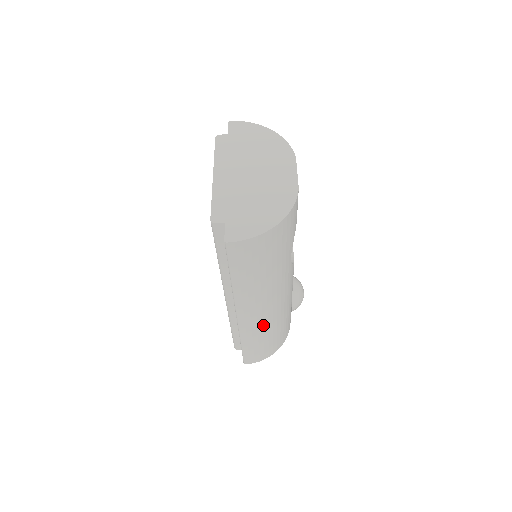
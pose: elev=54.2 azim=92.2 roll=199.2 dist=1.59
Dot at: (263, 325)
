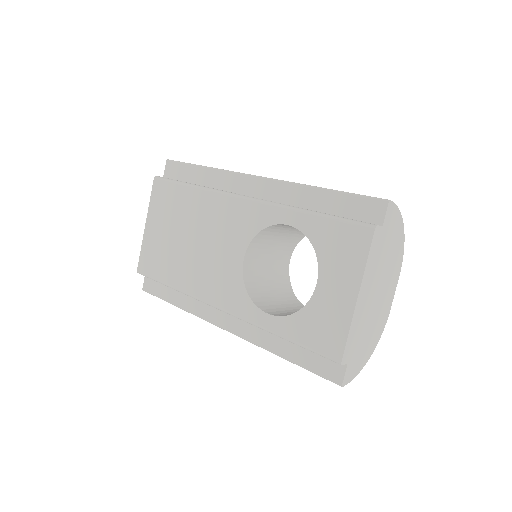
Dot at: occluded
